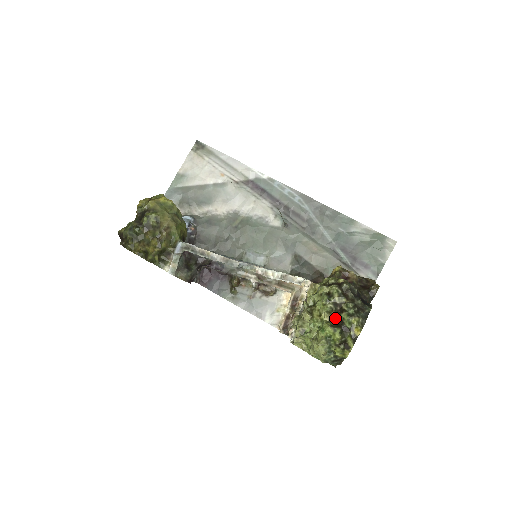
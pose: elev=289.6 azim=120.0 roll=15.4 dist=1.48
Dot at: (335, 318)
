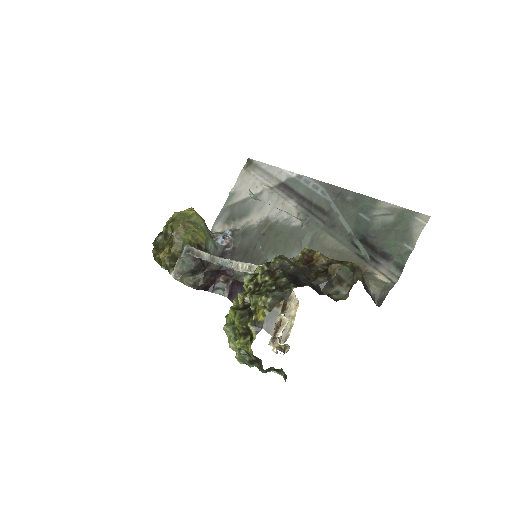
Dot at: (251, 301)
